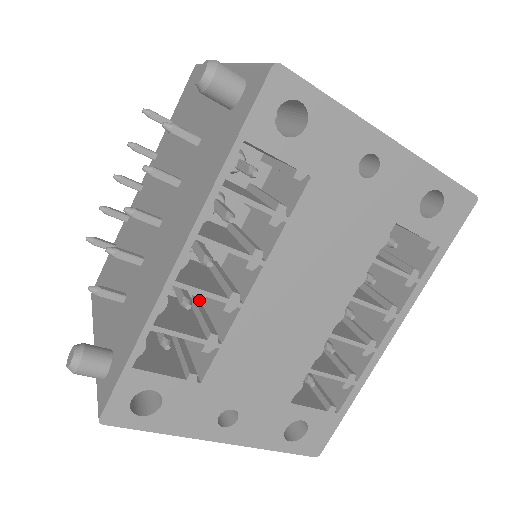
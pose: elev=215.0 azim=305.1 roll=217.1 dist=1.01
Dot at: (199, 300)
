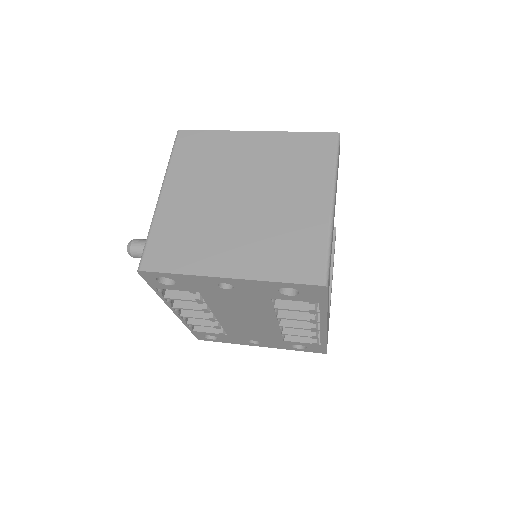
Dot at: occluded
